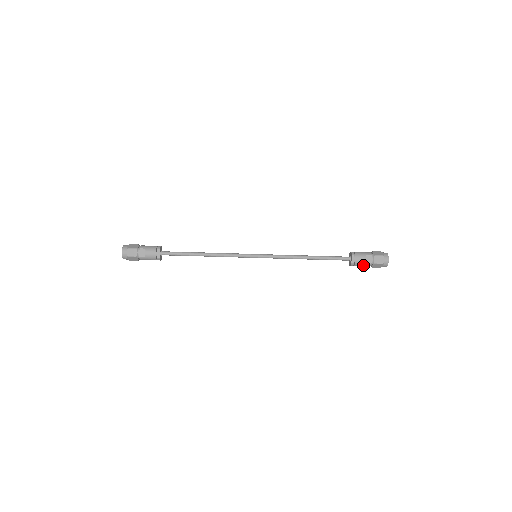
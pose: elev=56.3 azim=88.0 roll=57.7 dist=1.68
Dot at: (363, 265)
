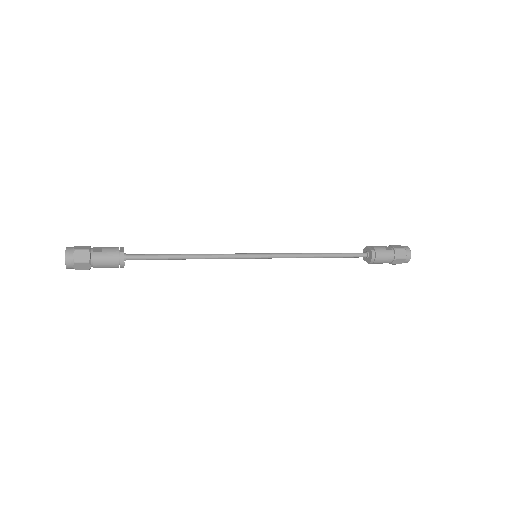
Dot at: occluded
